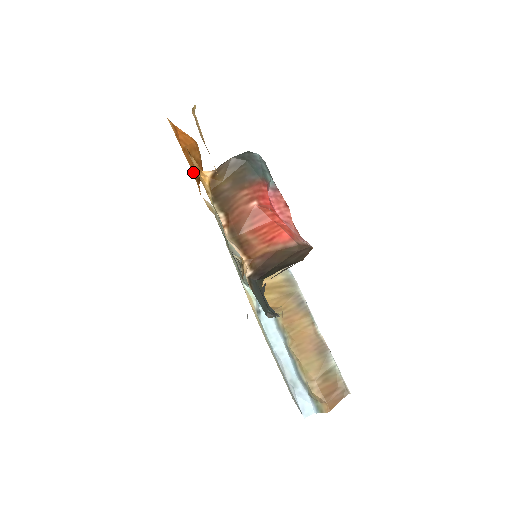
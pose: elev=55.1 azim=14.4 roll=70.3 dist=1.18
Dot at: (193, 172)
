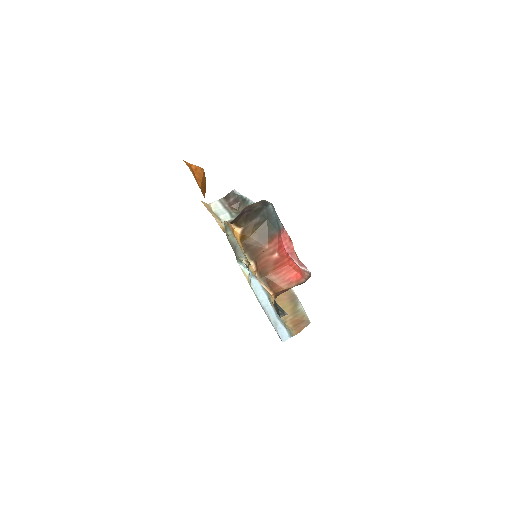
Dot at: (204, 197)
